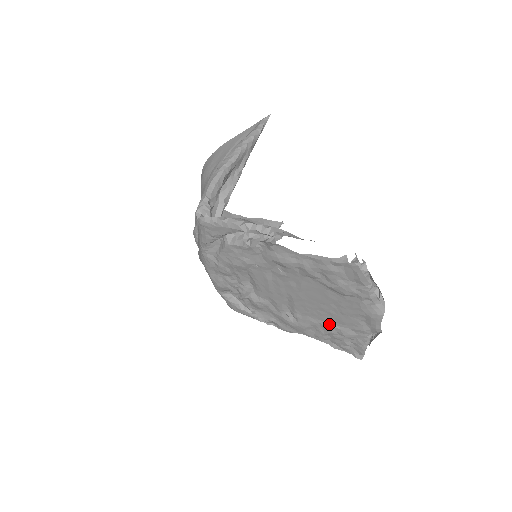
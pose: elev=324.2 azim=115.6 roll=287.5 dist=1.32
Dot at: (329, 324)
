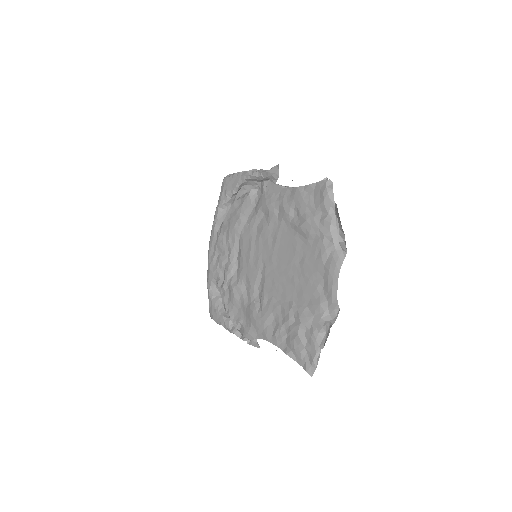
Dot at: (289, 304)
